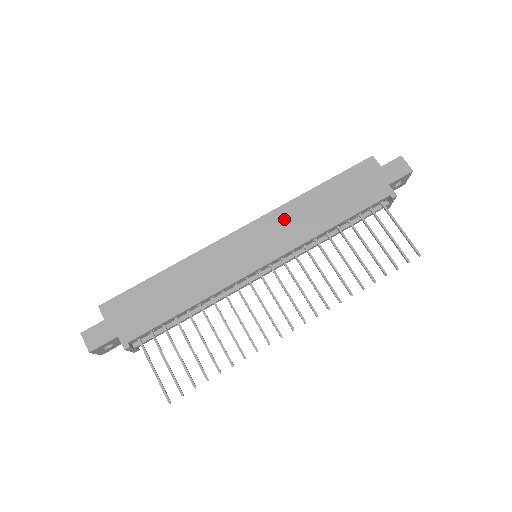
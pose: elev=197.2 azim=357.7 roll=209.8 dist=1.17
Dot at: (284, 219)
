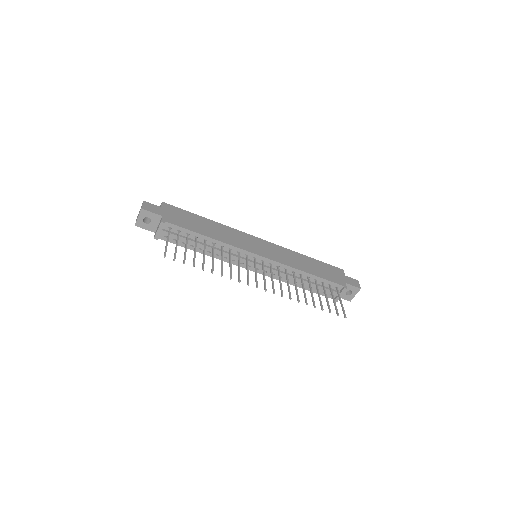
Dot at: (284, 252)
